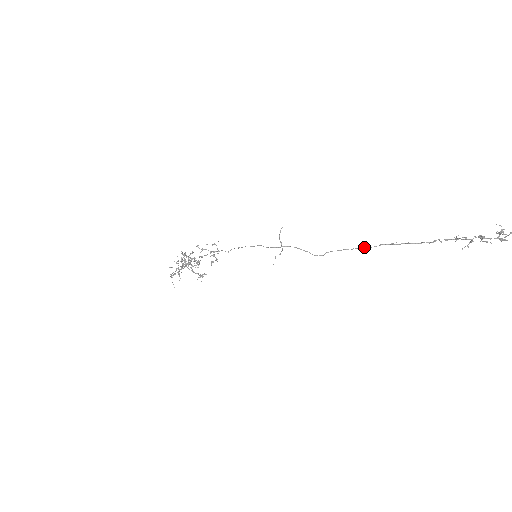
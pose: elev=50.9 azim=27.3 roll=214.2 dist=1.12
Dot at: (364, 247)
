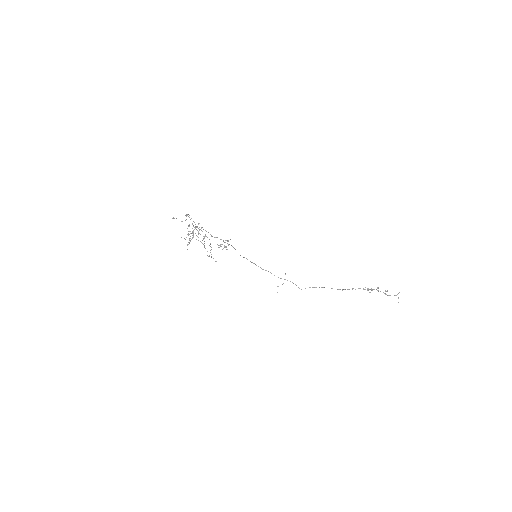
Dot at: occluded
